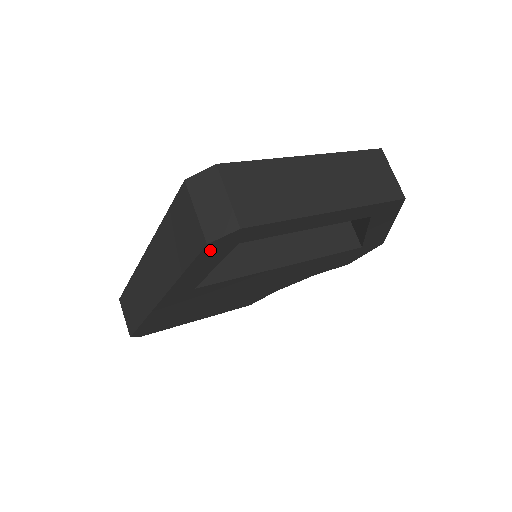
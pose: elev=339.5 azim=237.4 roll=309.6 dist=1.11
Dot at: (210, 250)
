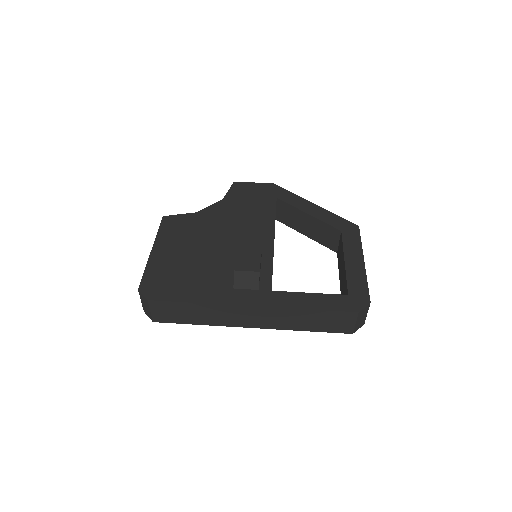
Dot at: occluded
